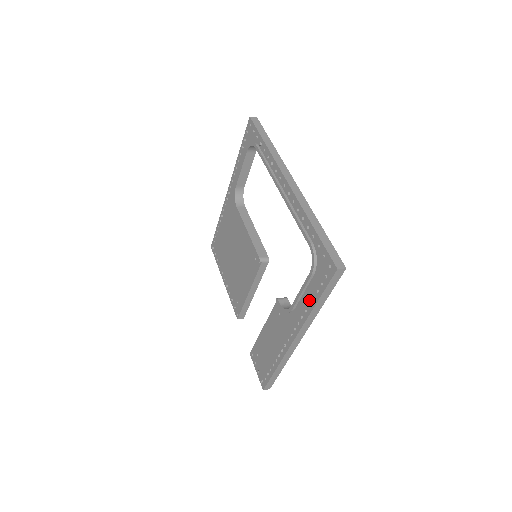
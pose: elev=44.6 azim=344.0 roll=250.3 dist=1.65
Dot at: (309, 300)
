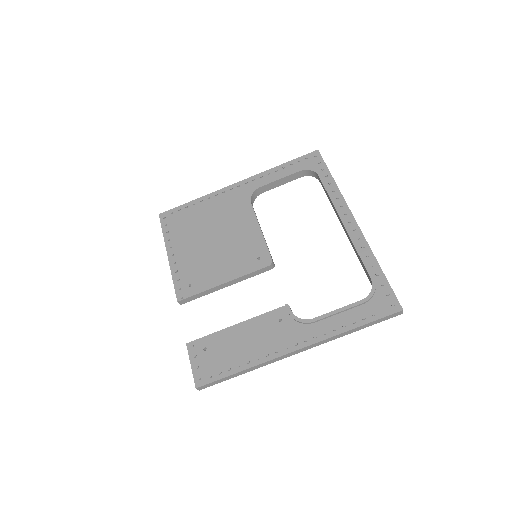
Dot at: (346, 322)
